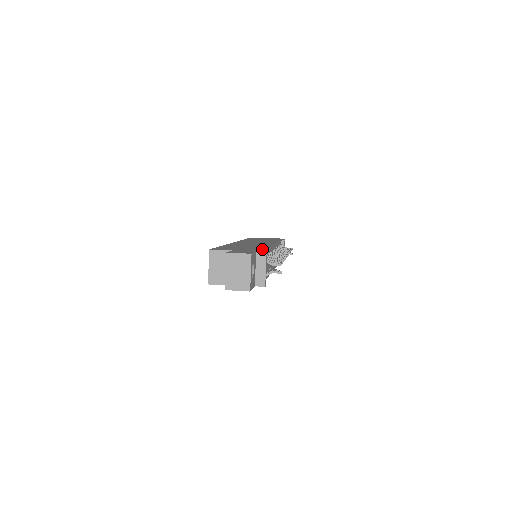
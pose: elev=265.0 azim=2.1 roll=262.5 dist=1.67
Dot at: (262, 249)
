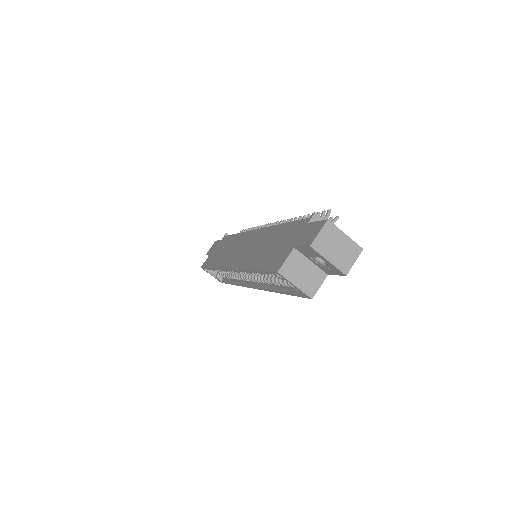
Dot at: (295, 223)
